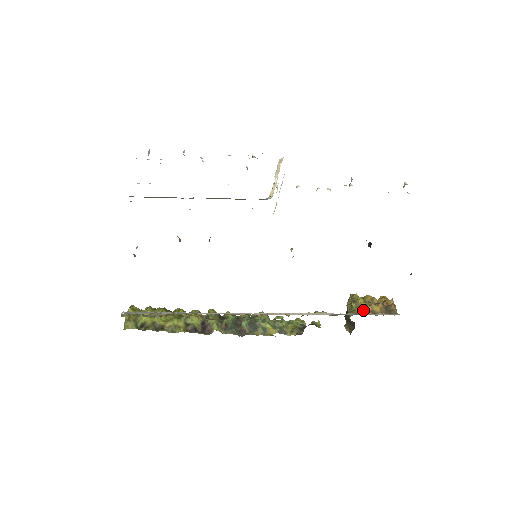
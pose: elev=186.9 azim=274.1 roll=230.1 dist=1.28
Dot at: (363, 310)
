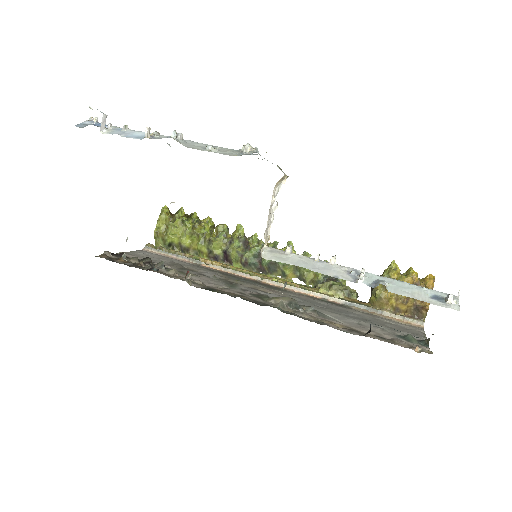
Dot at: (385, 305)
